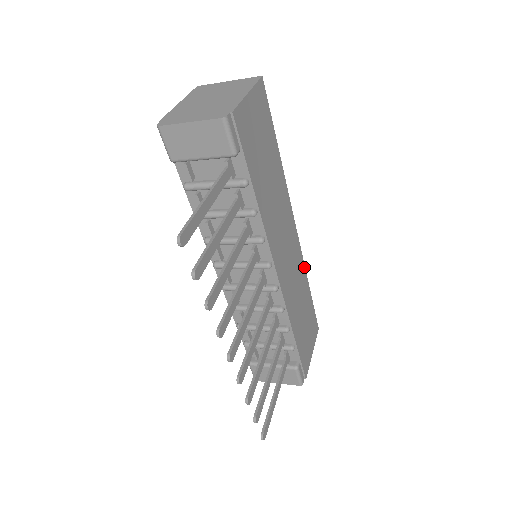
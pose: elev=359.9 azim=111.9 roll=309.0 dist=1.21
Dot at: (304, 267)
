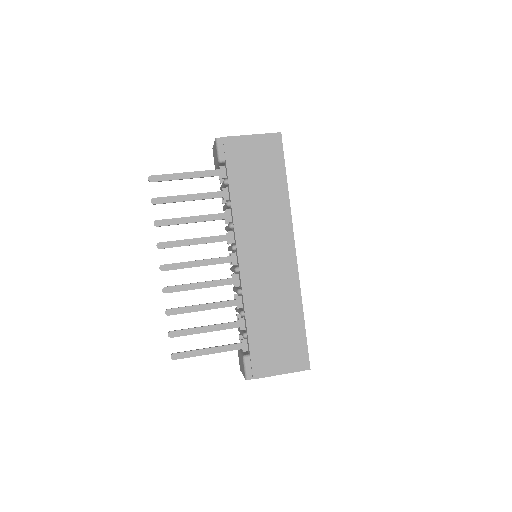
Dot at: (299, 292)
